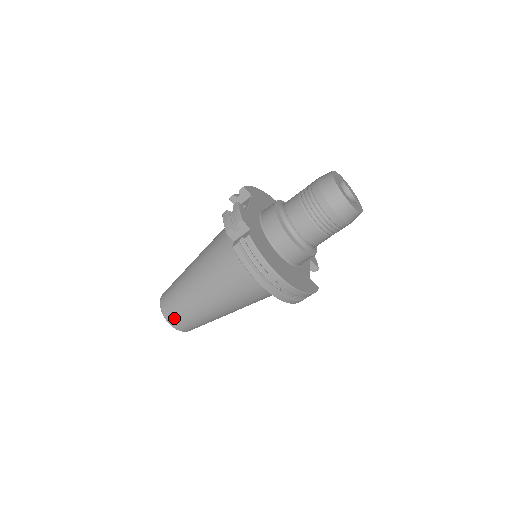
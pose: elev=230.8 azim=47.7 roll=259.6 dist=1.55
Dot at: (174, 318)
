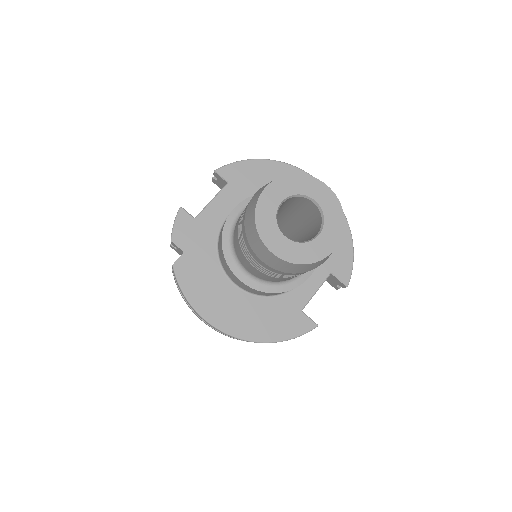
Dot at: occluded
